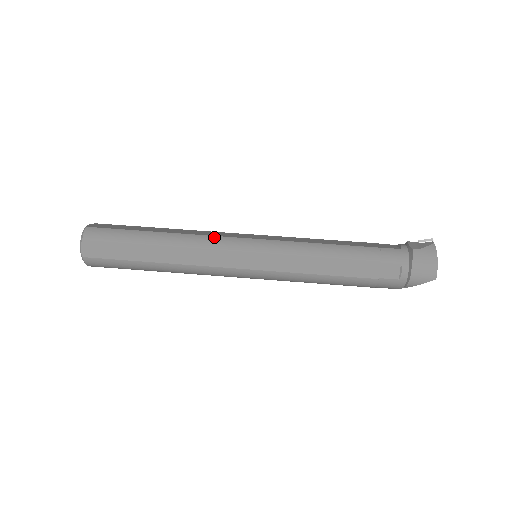
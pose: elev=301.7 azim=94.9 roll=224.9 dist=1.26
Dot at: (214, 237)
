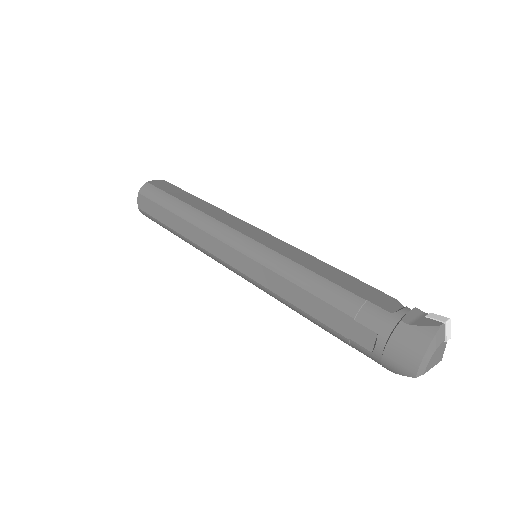
Dot at: (218, 222)
